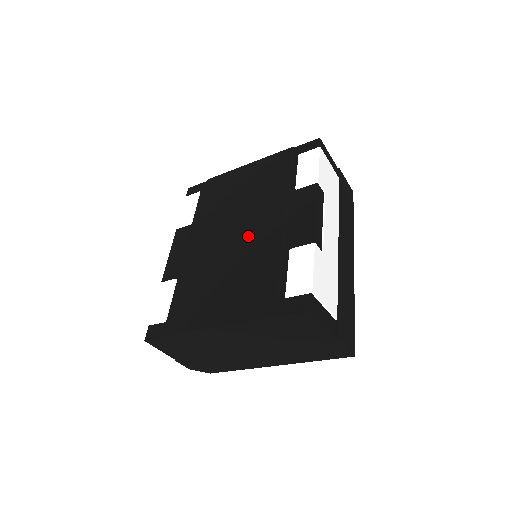
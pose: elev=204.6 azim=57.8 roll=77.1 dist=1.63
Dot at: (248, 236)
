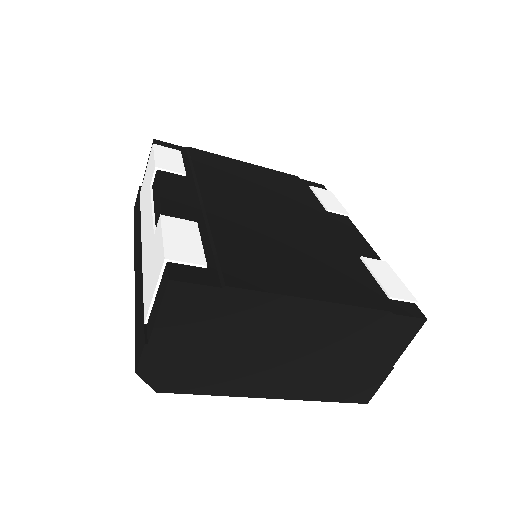
Dot at: (296, 224)
